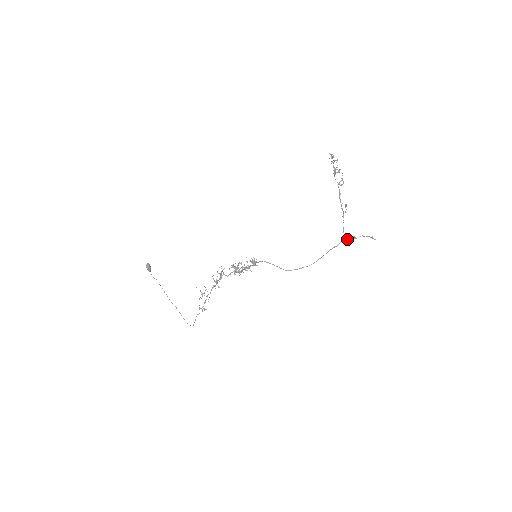
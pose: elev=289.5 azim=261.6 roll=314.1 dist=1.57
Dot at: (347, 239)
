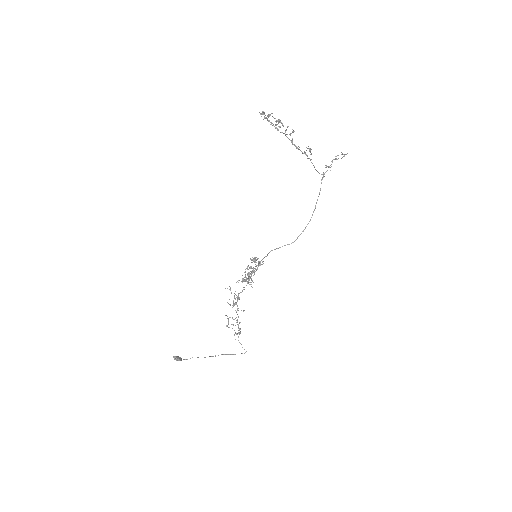
Dot at: (324, 174)
